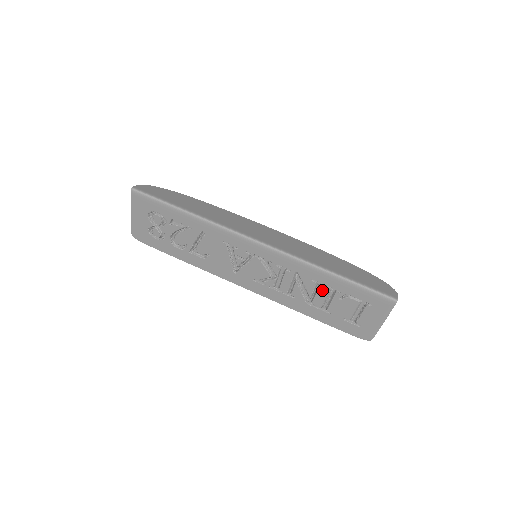
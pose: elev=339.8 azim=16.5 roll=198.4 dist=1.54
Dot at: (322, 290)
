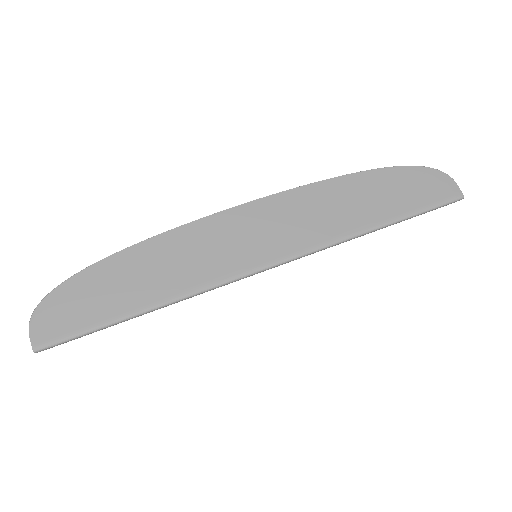
Dot at: occluded
